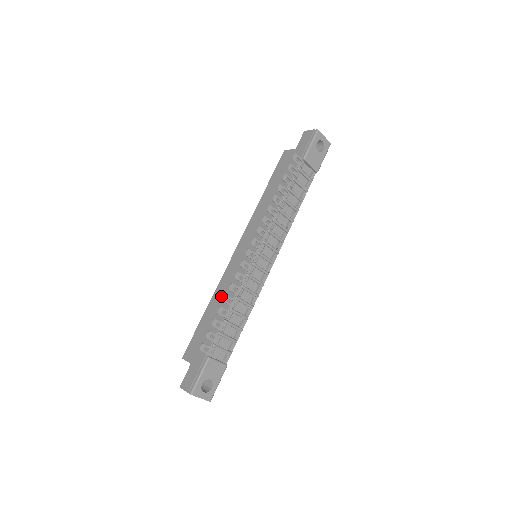
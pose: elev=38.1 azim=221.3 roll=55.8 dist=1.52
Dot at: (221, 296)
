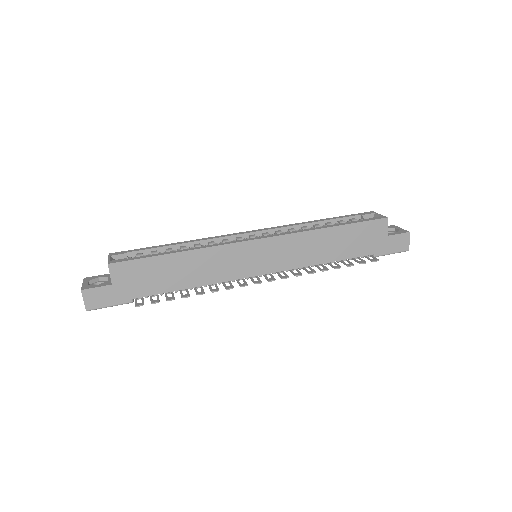
Dot at: (199, 265)
